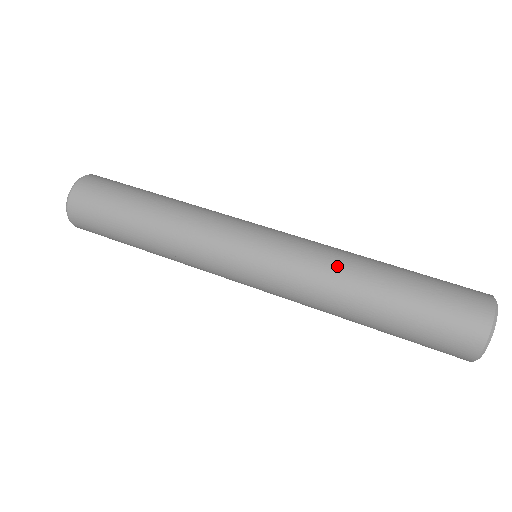
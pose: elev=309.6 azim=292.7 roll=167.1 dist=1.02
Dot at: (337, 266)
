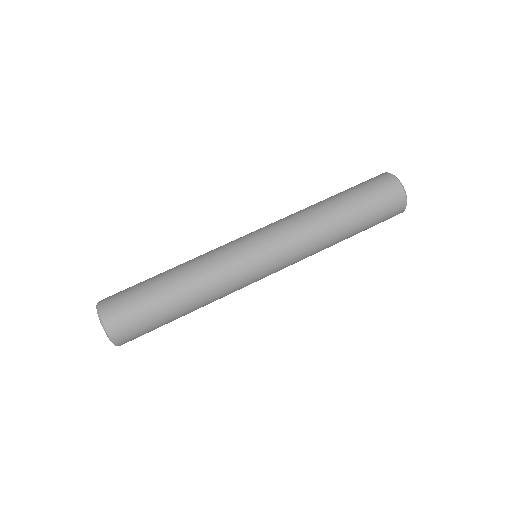
Dot at: (321, 246)
